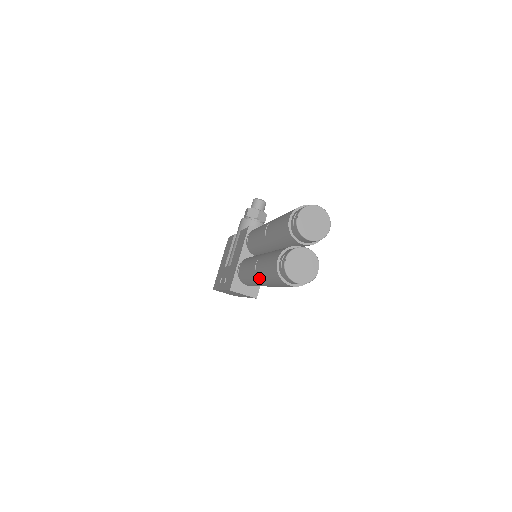
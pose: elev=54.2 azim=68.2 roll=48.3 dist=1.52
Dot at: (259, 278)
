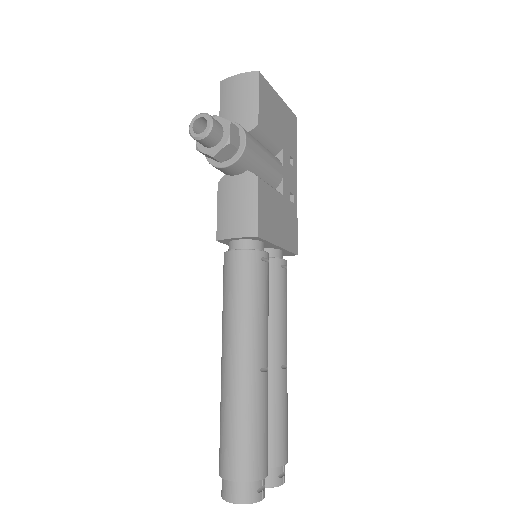
Dot at: occluded
